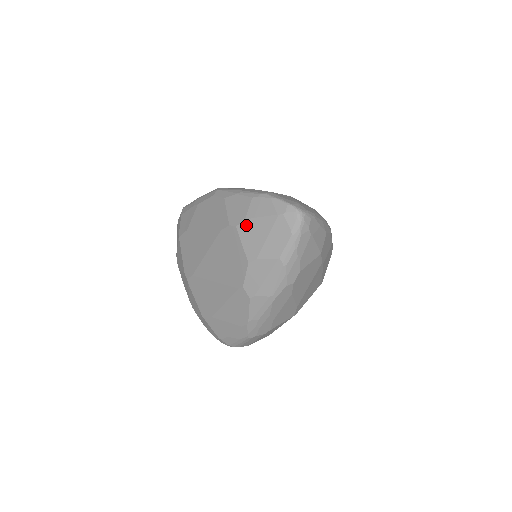
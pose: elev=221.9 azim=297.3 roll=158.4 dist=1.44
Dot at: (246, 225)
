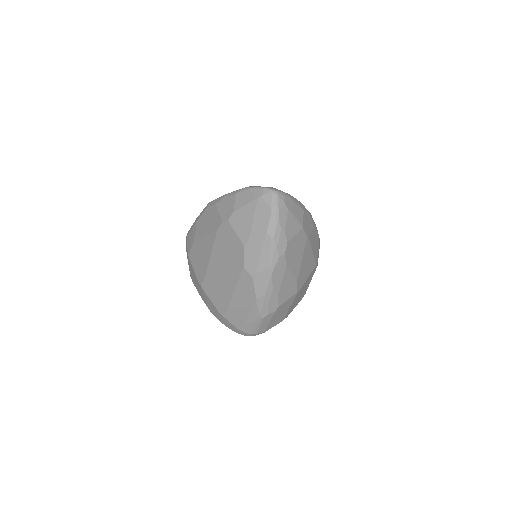
Dot at: (235, 216)
